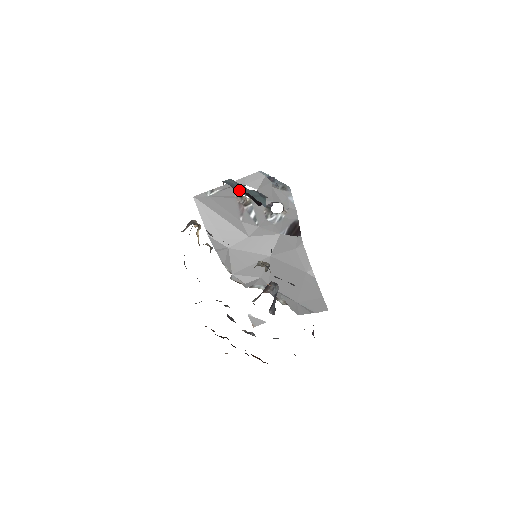
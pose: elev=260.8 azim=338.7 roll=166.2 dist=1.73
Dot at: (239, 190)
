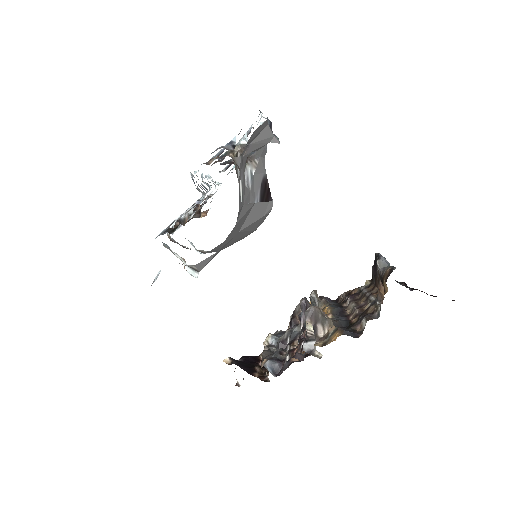
Dot at: occluded
